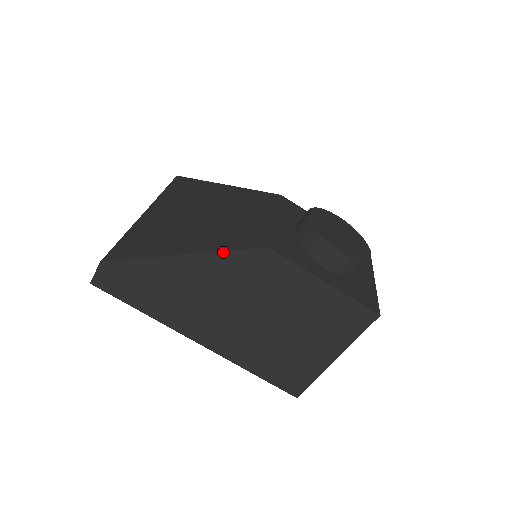
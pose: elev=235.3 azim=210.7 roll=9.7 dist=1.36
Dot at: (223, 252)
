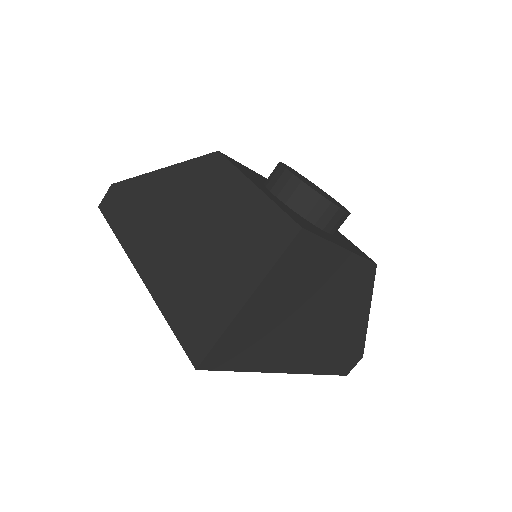
Dot at: (186, 162)
